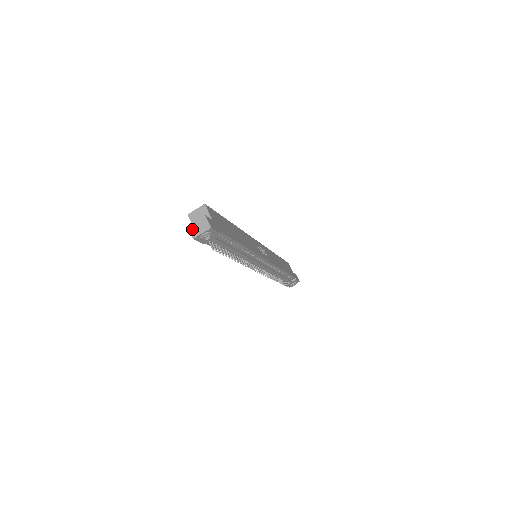
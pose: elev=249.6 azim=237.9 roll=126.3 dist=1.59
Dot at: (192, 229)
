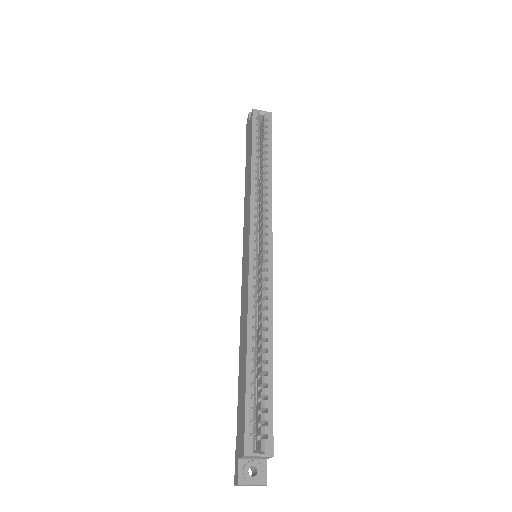
Dot at: occluded
